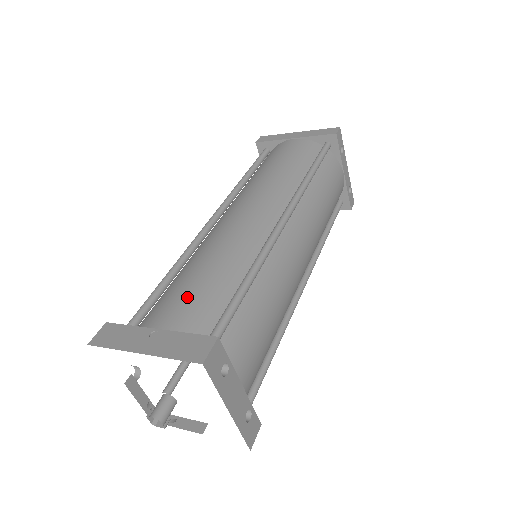
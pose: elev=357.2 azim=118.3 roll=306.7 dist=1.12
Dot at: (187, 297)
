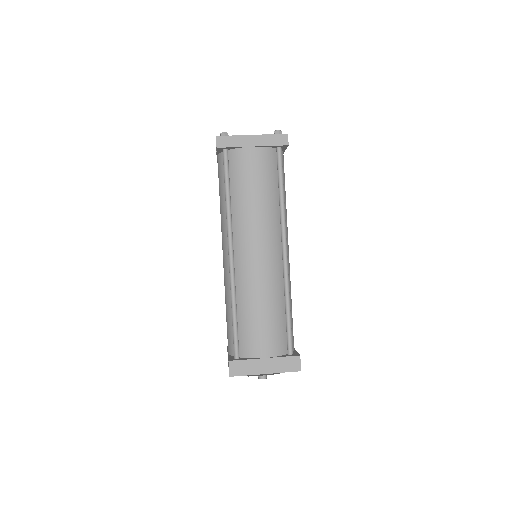
Dot at: (267, 334)
